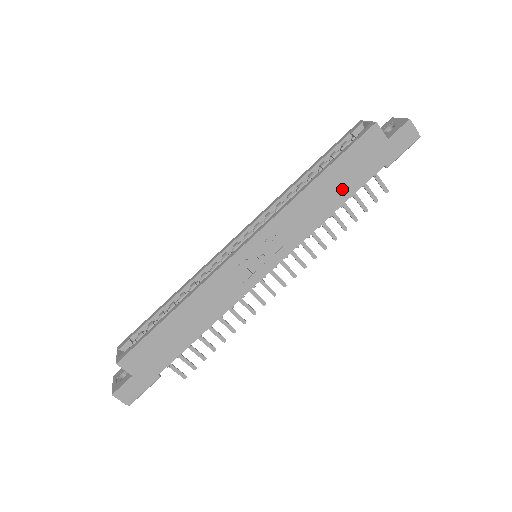
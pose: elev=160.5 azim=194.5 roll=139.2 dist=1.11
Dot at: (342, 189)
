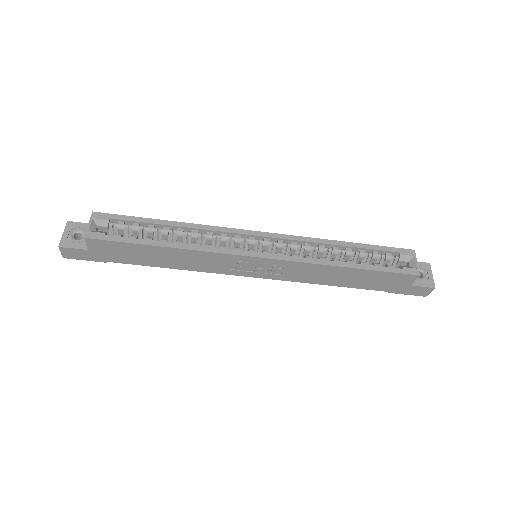
Dot at: (352, 282)
